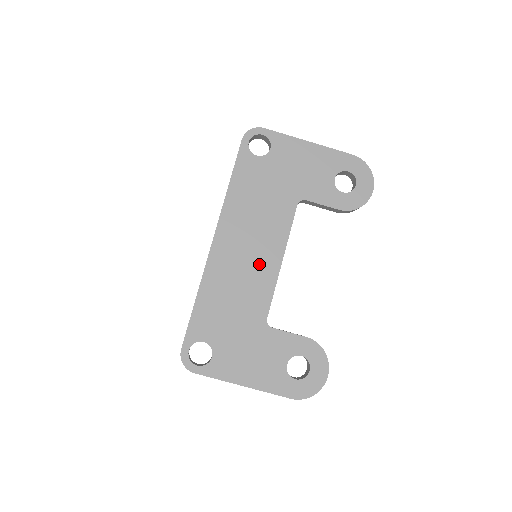
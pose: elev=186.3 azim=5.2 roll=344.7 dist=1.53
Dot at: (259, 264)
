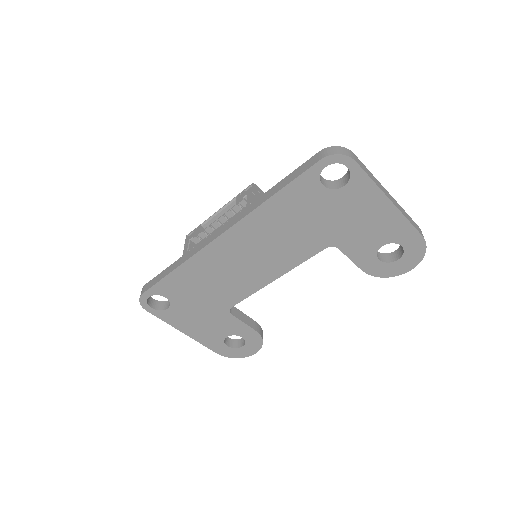
Dot at: (252, 272)
